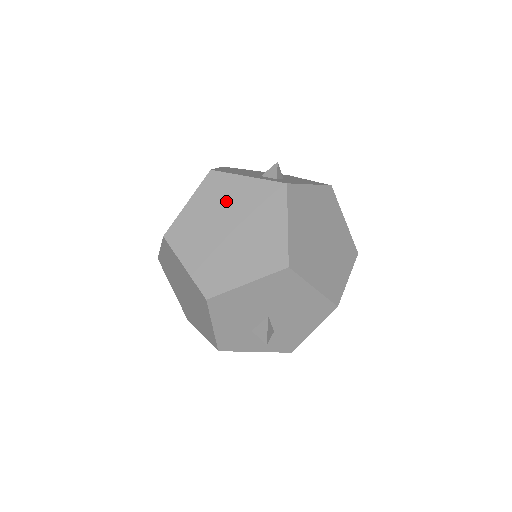
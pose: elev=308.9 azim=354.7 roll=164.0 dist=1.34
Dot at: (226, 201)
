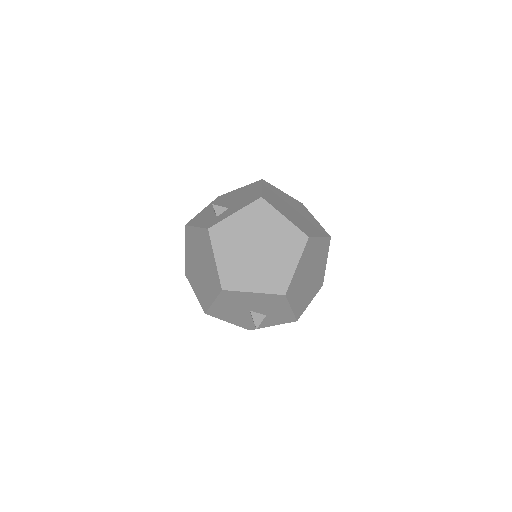
Dot at: (194, 246)
